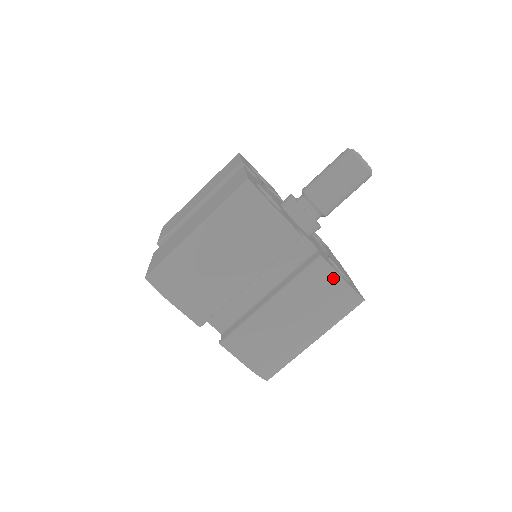
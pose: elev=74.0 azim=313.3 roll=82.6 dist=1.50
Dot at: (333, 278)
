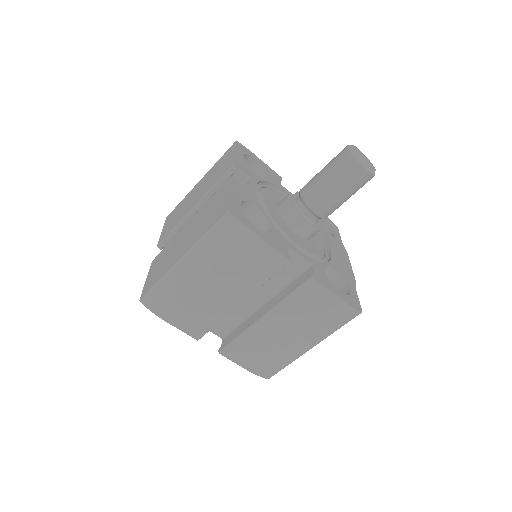
Dot at: (326, 296)
